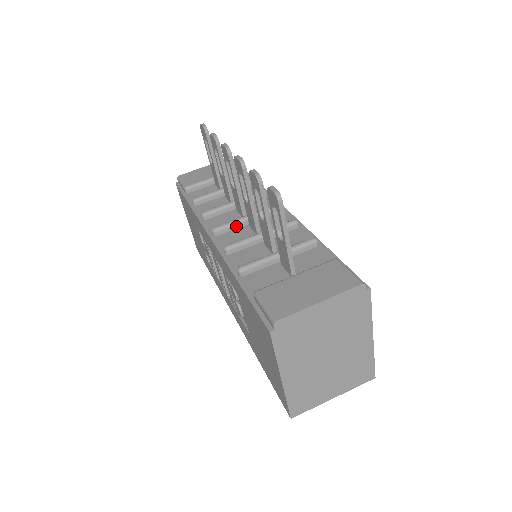
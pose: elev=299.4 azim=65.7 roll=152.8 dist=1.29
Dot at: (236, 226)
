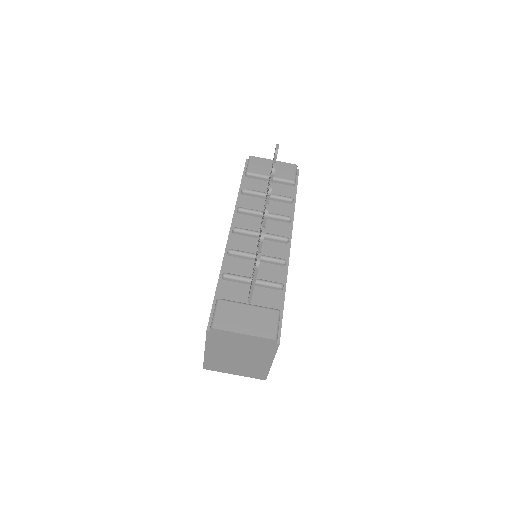
Dot at: (250, 235)
